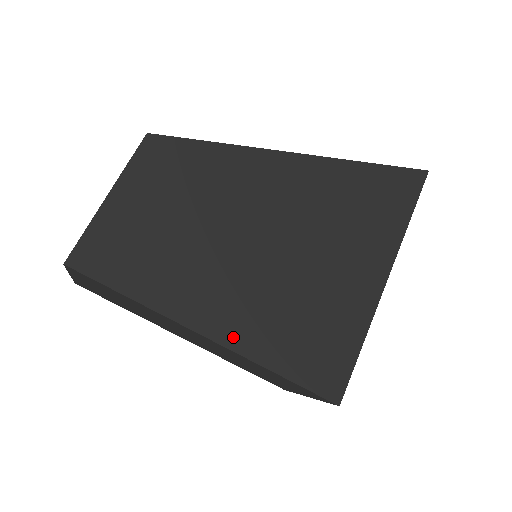
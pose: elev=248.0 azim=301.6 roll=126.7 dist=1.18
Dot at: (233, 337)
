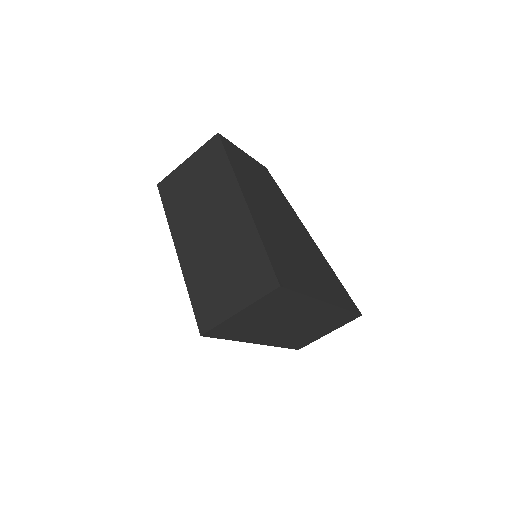
Dot at: (254, 213)
